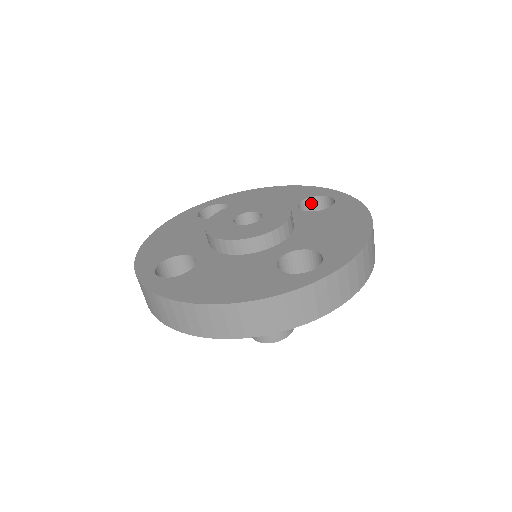
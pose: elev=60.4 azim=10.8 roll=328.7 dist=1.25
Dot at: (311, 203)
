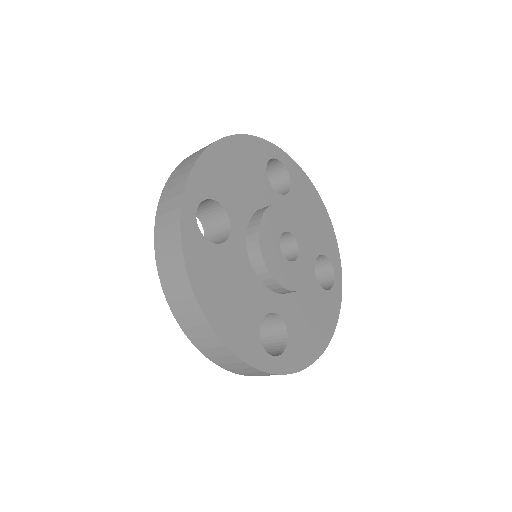
Dot at: occluded
